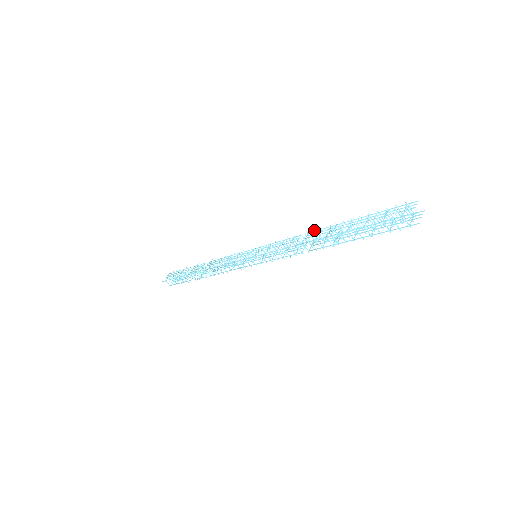
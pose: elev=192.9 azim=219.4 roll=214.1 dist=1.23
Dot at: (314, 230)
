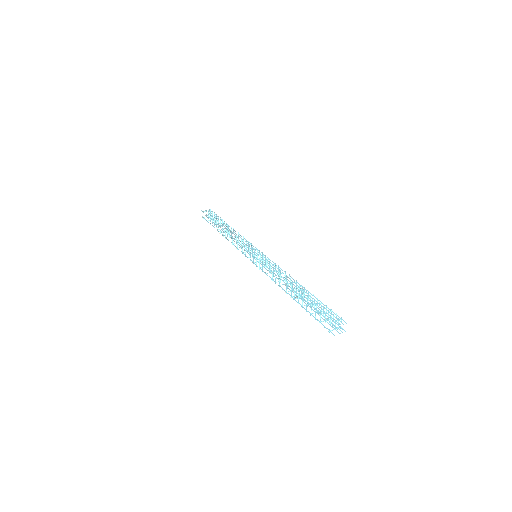
Dot at: occluded
